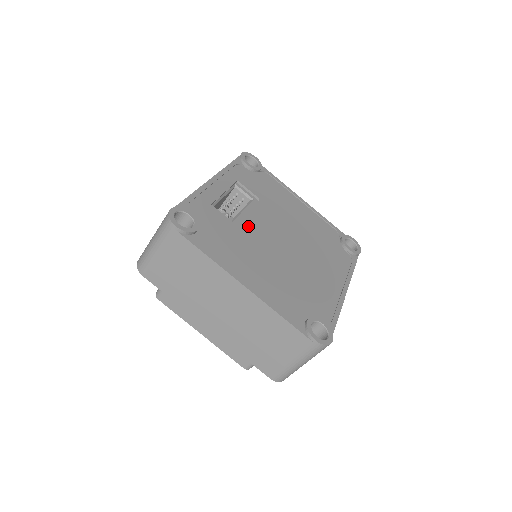
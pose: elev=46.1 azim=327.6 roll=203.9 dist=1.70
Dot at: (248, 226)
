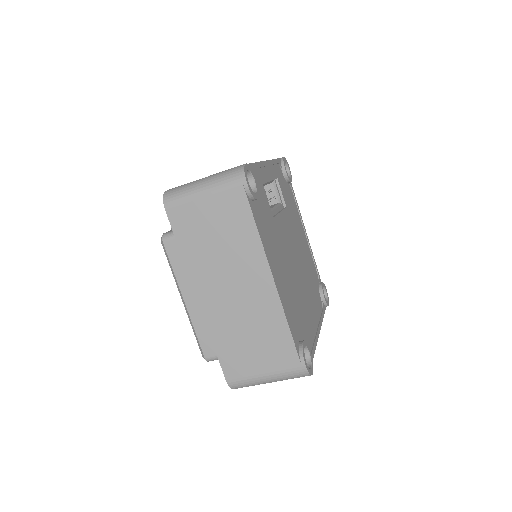
Dot at: (279, 225)
